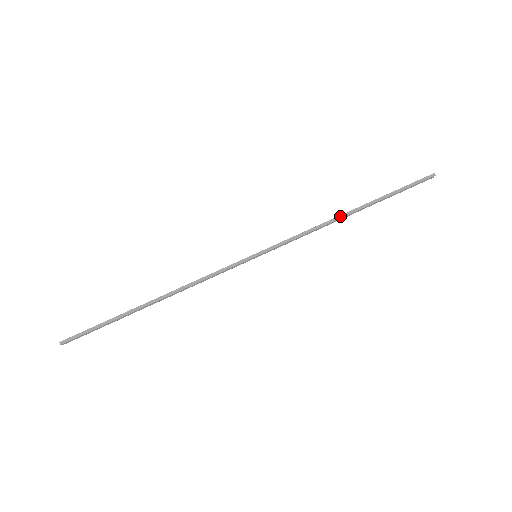
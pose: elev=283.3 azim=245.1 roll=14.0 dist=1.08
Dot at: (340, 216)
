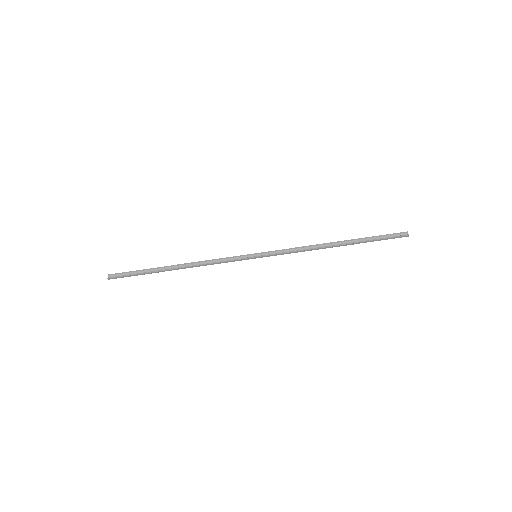
Dot at: occluded
